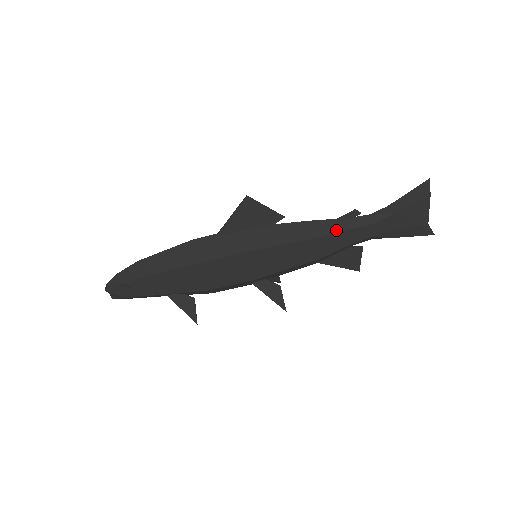
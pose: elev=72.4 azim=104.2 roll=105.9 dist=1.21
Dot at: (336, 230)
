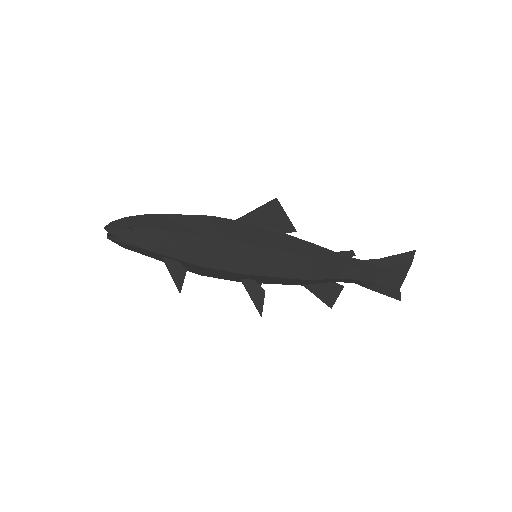
Dot at: (333, 260)
